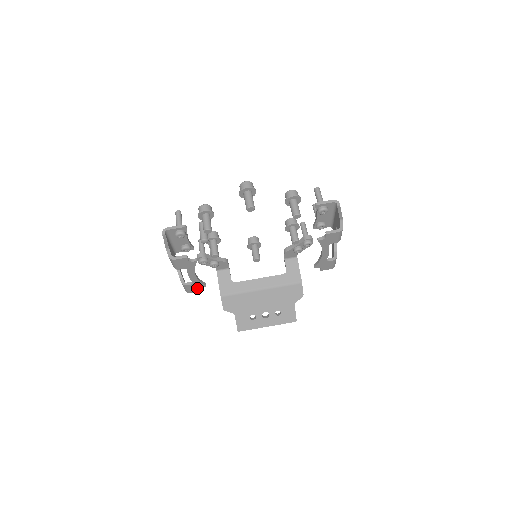
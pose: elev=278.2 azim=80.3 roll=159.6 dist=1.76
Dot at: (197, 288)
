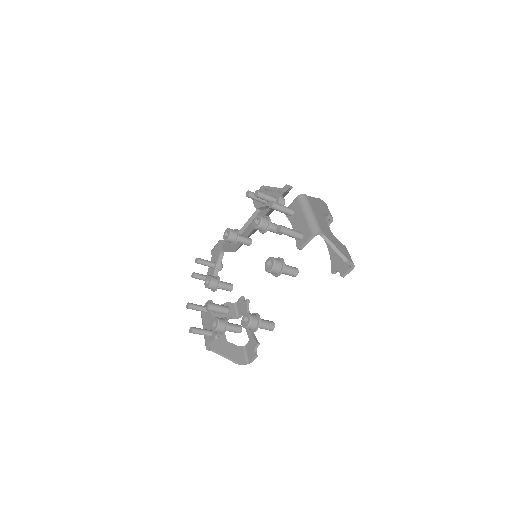
Dot at: occluded
